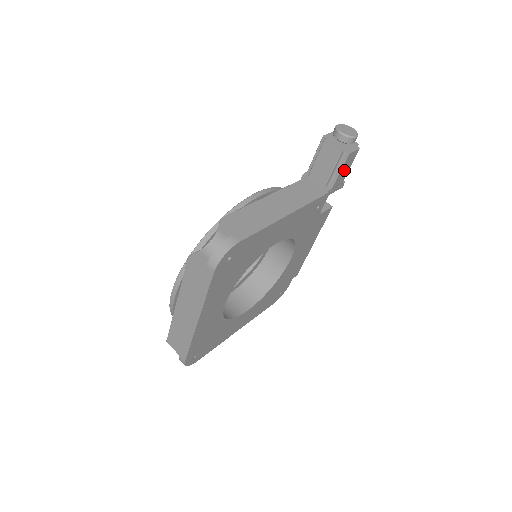
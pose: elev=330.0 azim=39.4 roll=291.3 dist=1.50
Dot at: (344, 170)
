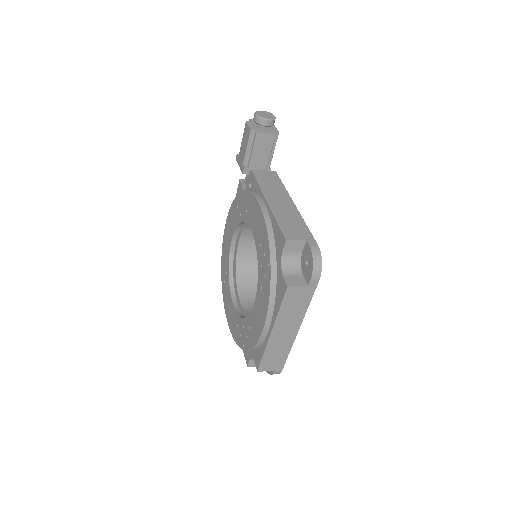
Dot at: occluded
